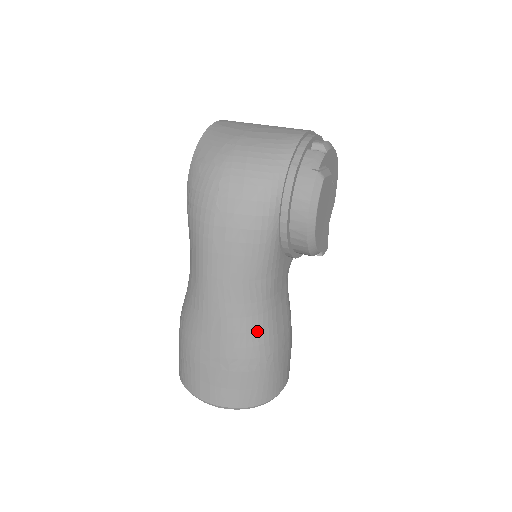
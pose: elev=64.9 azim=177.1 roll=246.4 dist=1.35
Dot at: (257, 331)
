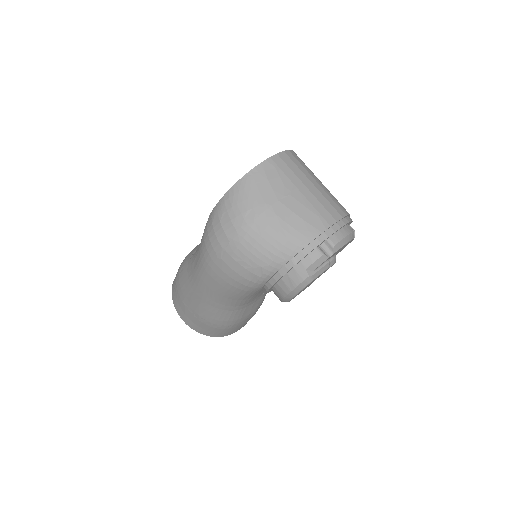
Dot at: (225, 316)
